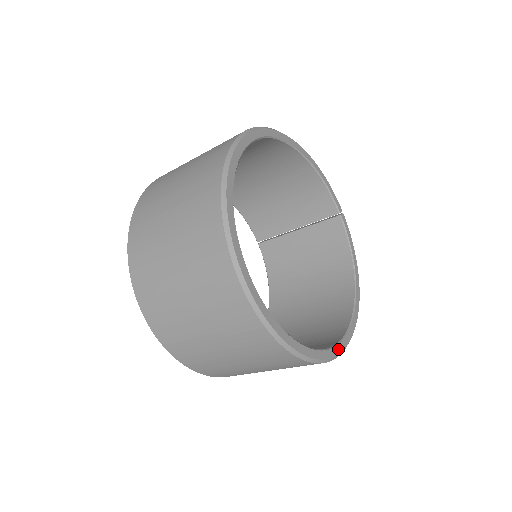
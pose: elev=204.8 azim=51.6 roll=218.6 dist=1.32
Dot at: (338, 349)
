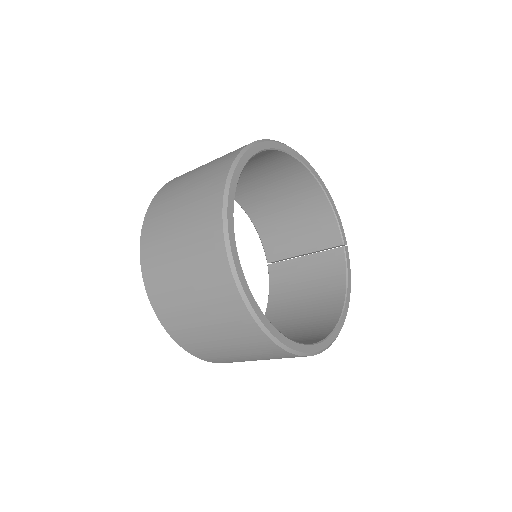
Dot at: (307, 349)
